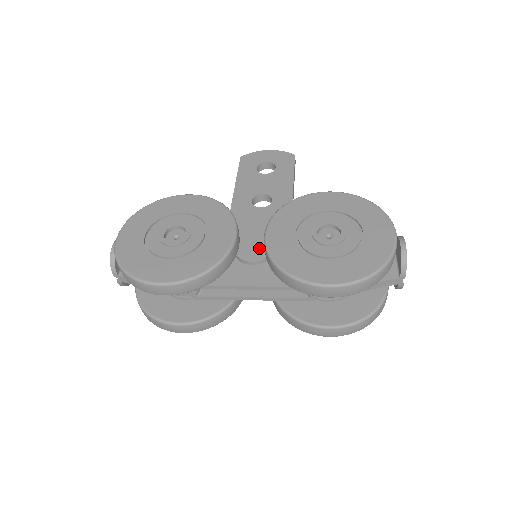
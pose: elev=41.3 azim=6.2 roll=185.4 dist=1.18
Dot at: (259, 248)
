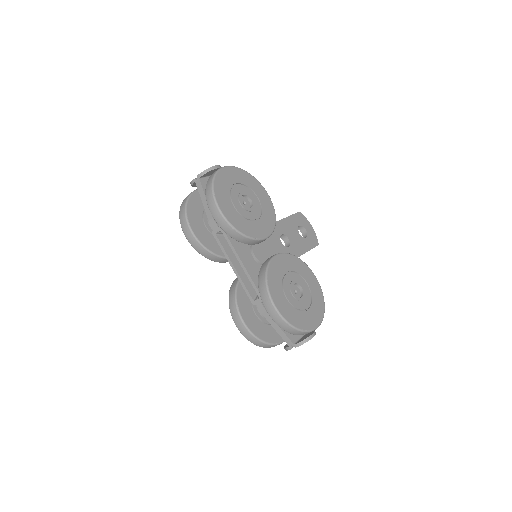
Dot at: (264, 255)
